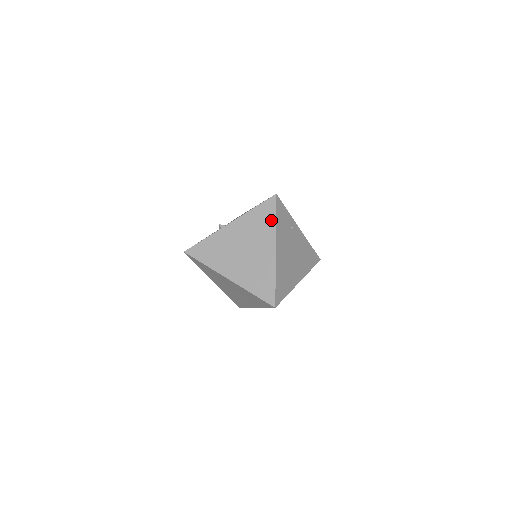
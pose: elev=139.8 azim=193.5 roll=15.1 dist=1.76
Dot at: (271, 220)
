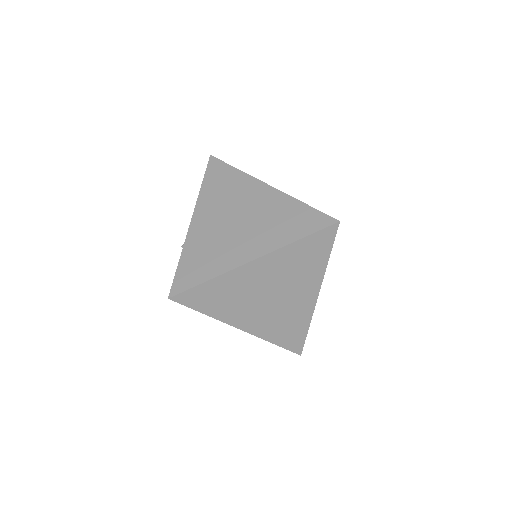
Dot at: (232, 173)
